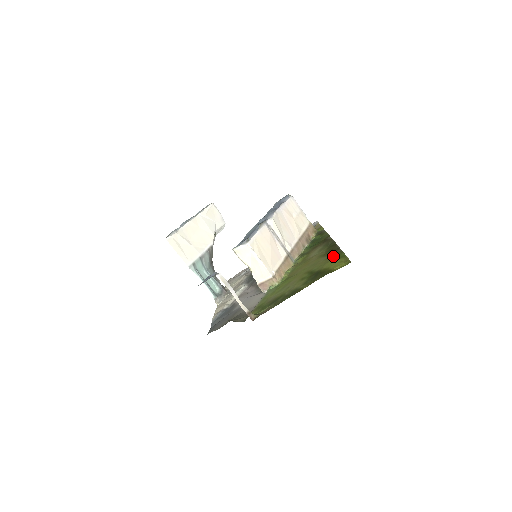
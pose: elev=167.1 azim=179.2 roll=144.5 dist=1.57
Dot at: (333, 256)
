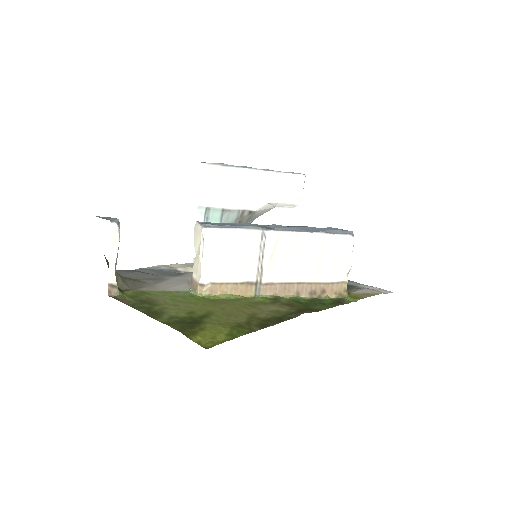
Dot at: (237, 326)
